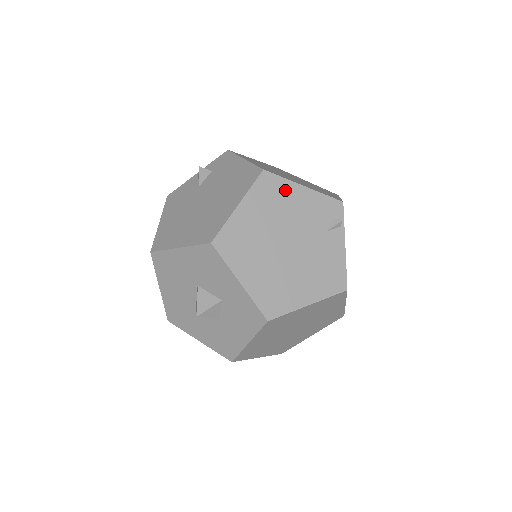
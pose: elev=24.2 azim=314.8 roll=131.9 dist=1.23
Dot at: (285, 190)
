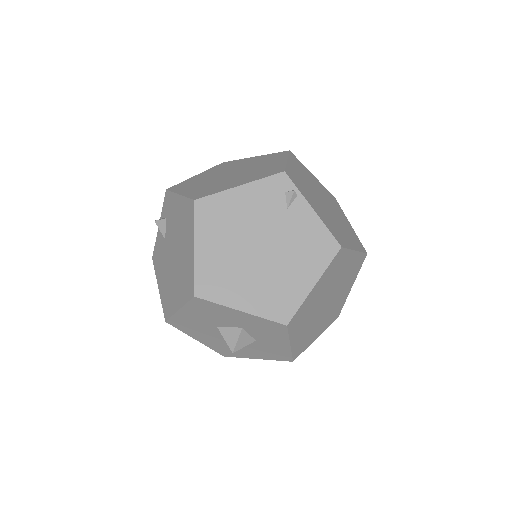
Dot at: (225, 203)
